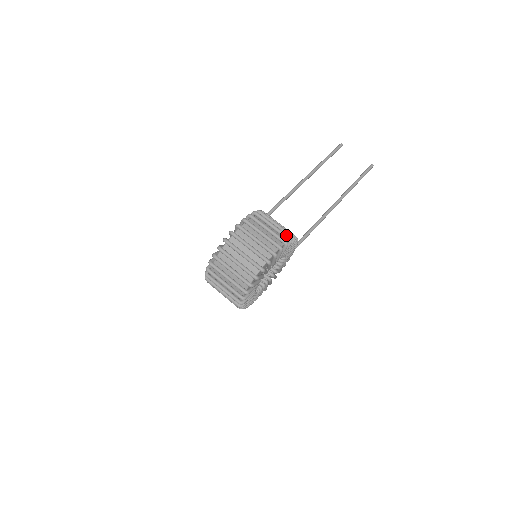
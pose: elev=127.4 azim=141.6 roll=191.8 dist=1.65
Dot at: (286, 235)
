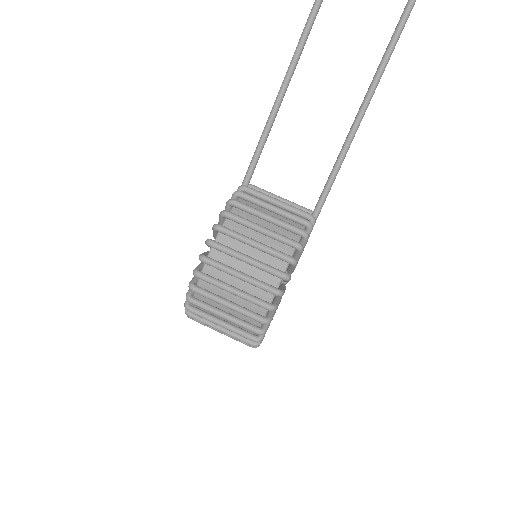
Dot at: (282, 257)
